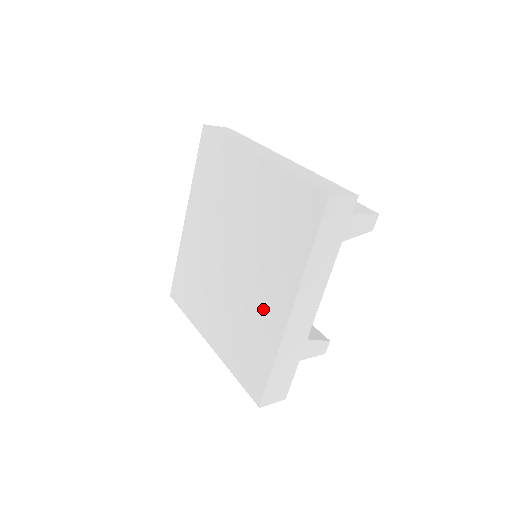
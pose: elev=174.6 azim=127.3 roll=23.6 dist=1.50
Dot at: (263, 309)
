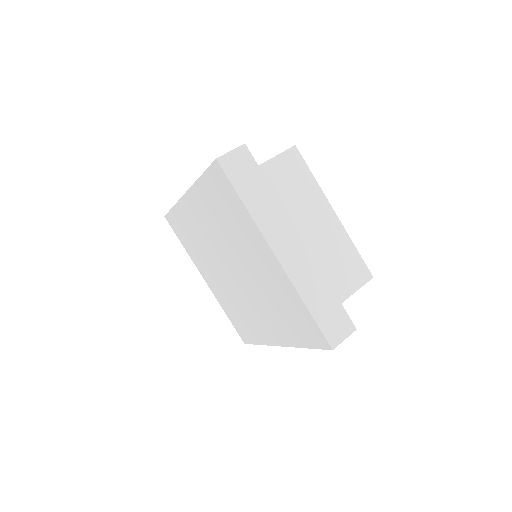
Dot at: (258, 322)
